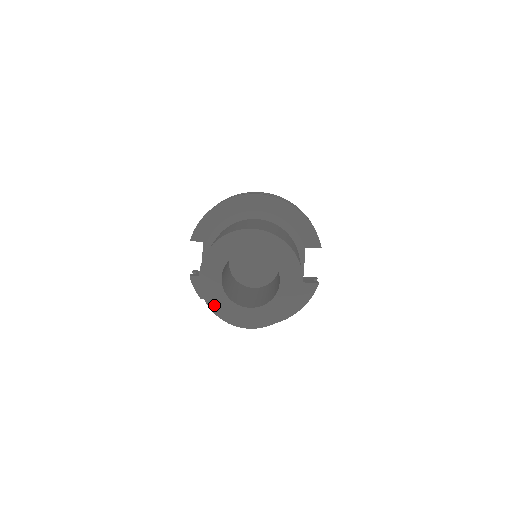
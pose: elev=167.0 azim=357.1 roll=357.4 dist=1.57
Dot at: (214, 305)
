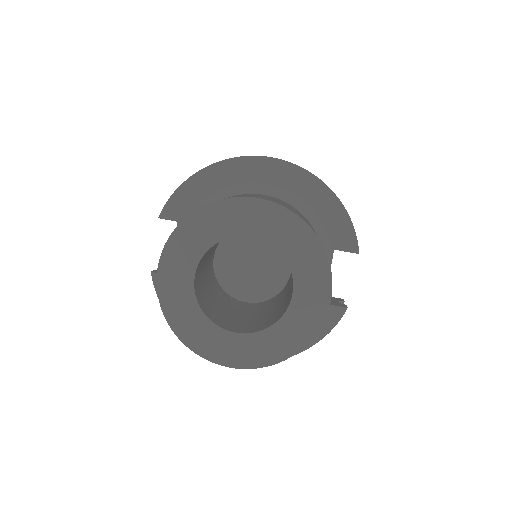
Dot at: (177, 320)
